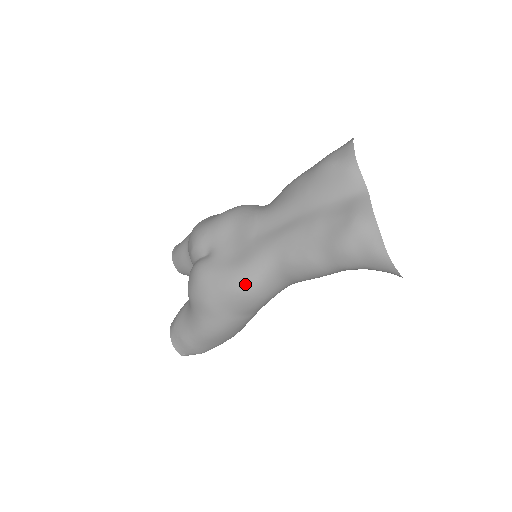
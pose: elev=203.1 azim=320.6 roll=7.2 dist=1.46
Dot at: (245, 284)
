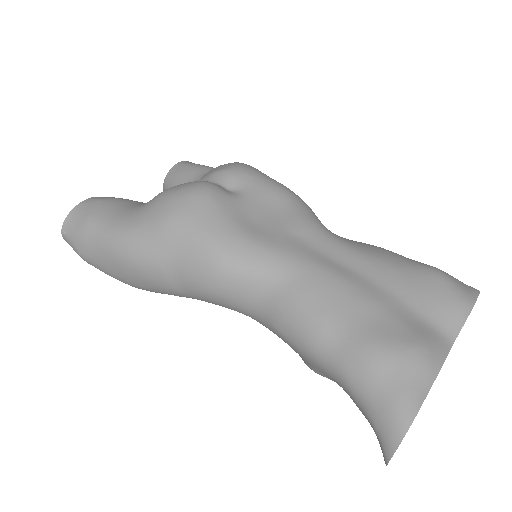
Dot at: (230, 255)
